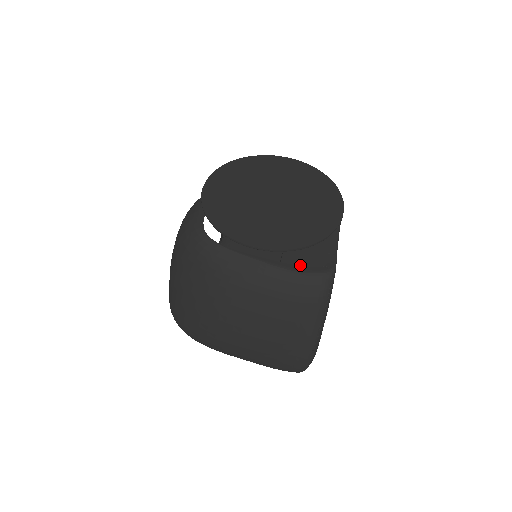
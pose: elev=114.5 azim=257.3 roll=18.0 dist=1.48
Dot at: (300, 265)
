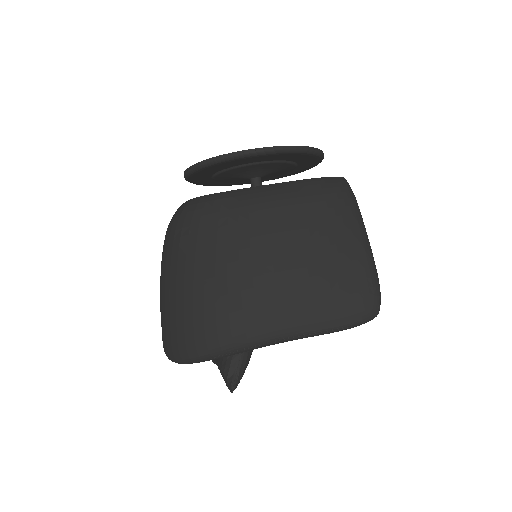
Dot at: occluded
